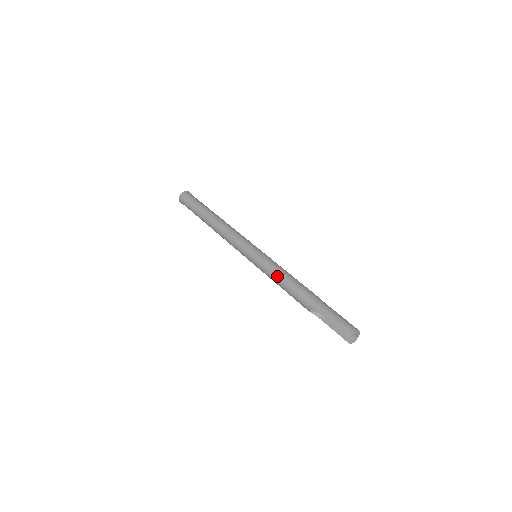
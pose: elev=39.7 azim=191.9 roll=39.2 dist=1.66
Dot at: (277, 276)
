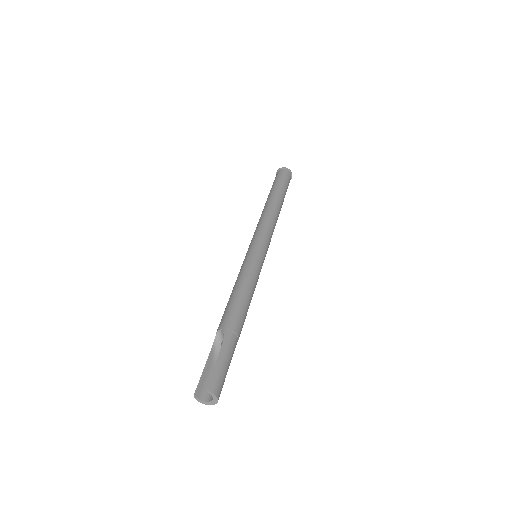
Dot at: (247, 282)
